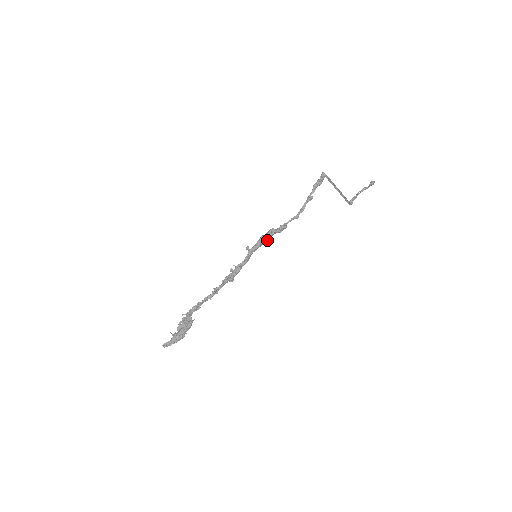
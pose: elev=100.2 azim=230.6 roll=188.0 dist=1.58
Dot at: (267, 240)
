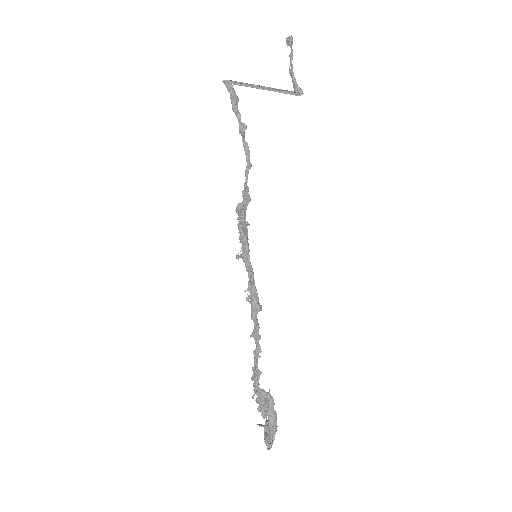
Dot at: (246, 225)
